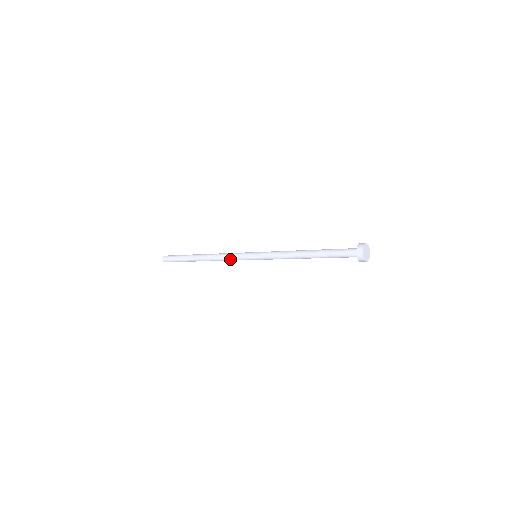
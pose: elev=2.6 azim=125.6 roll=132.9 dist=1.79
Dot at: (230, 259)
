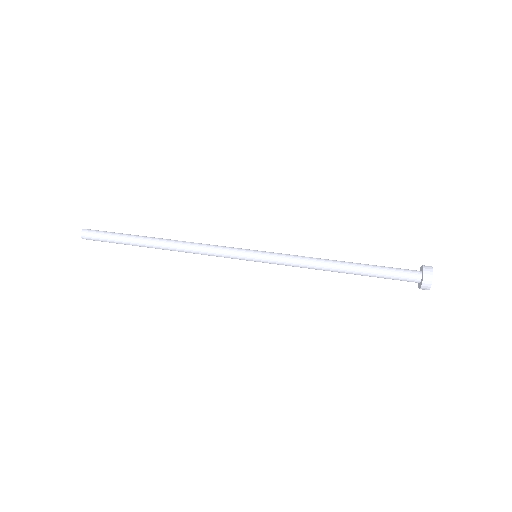
Dot at: (211, 254)
